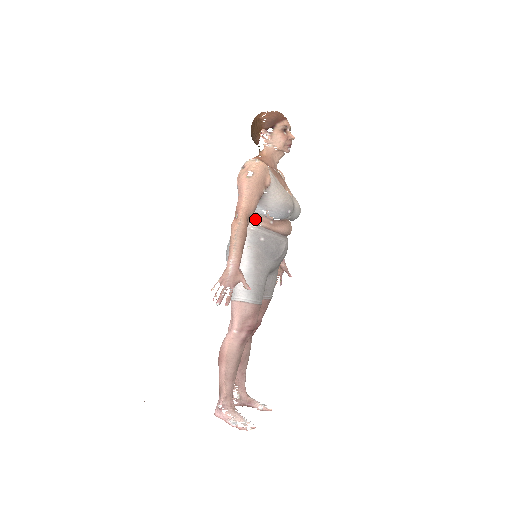
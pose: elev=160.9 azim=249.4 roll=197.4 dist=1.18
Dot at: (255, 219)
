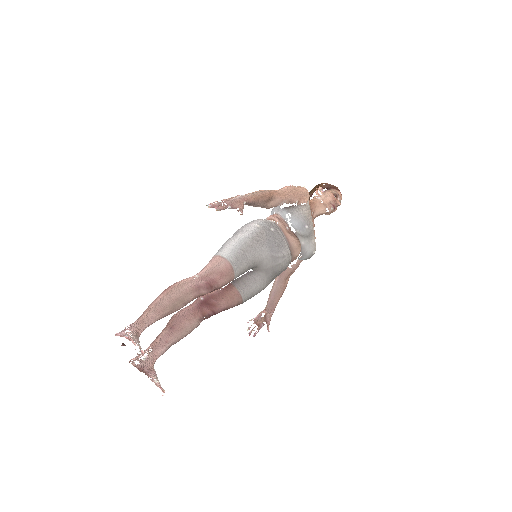
Dot at: (276, 218)
